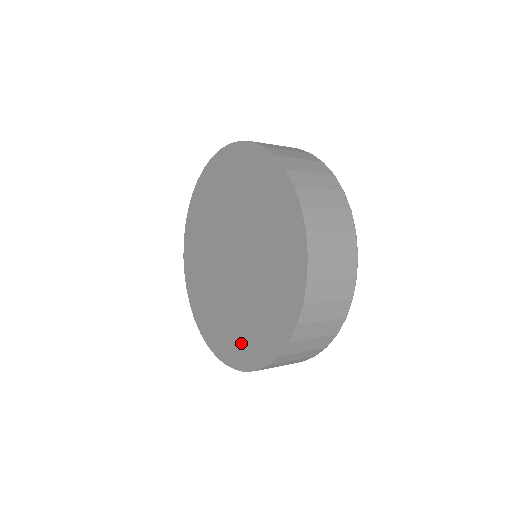
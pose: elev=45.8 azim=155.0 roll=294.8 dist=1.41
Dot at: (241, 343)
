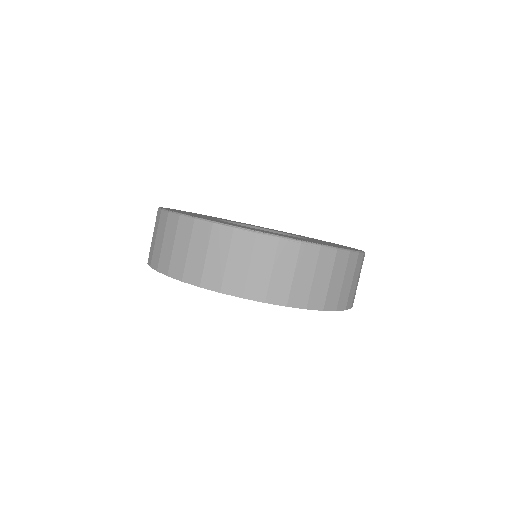
Dot at: occluded
